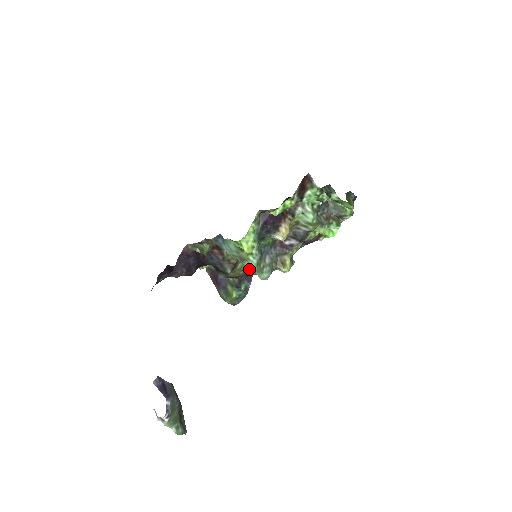
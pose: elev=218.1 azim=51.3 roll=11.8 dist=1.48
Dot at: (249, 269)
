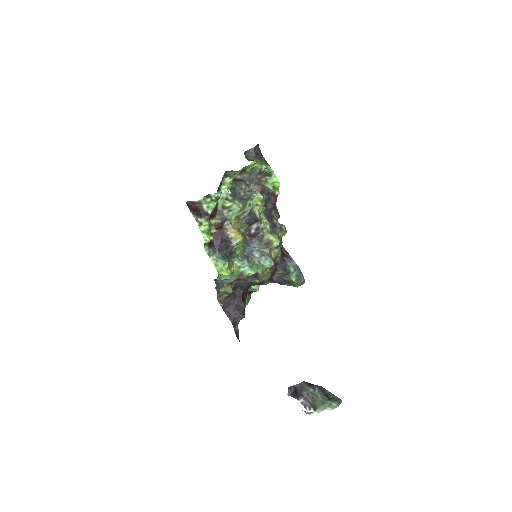
Dot at: (252, 274)
